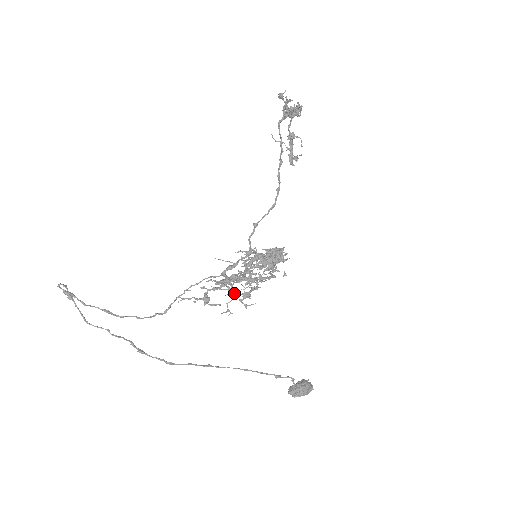
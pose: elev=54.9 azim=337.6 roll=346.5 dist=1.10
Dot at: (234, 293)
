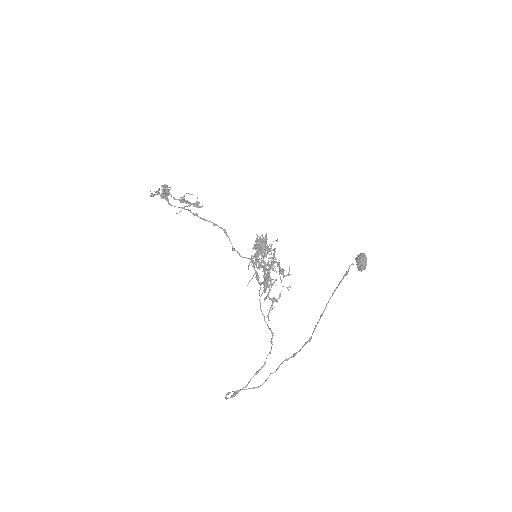
Dot at: occluded
